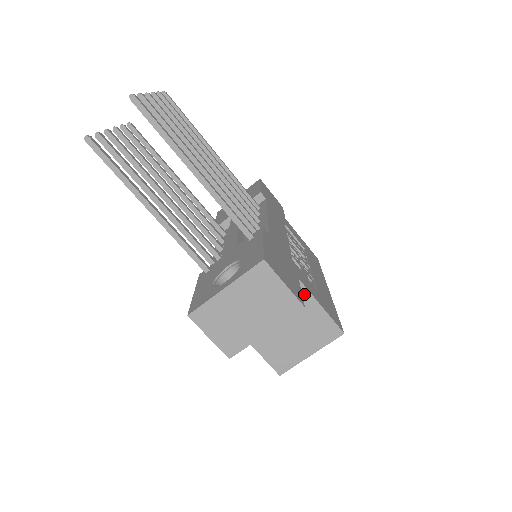
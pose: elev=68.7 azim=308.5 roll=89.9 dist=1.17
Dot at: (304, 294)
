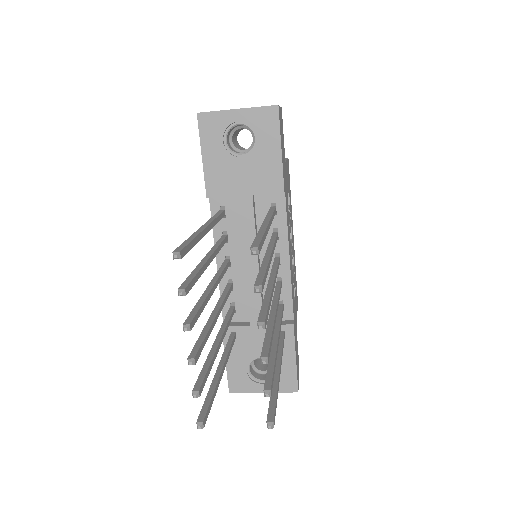
Dot at: occluded
